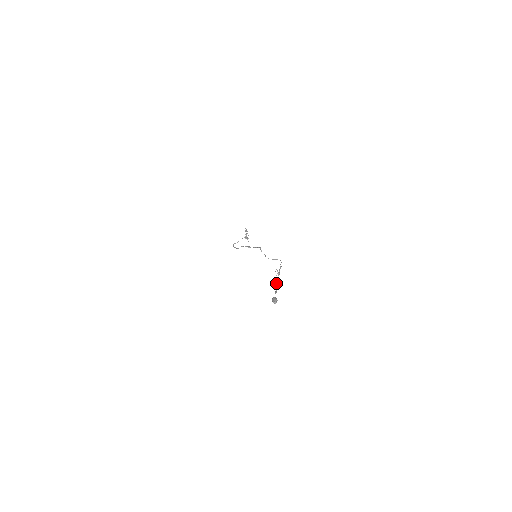
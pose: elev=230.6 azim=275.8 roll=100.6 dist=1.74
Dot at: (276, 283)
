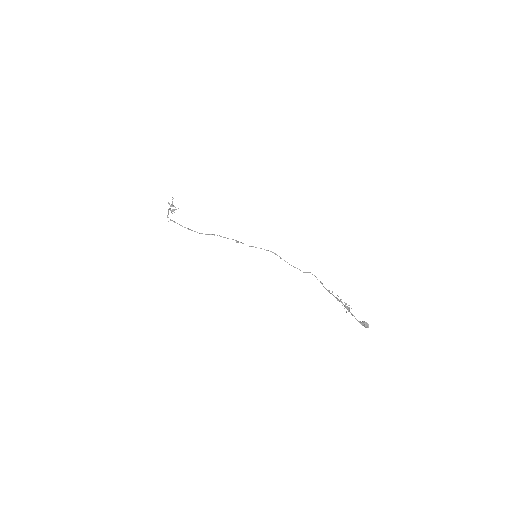
Dot at: occluded
